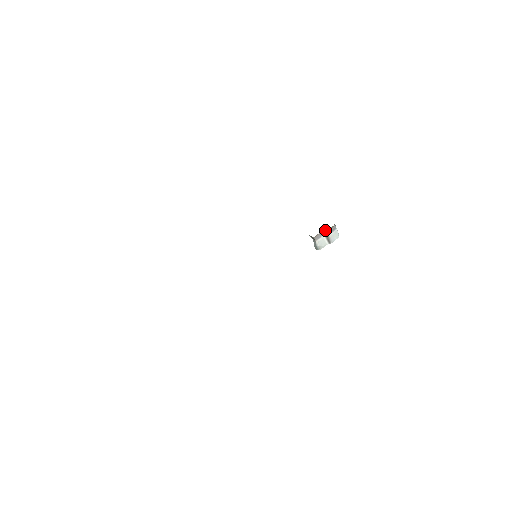
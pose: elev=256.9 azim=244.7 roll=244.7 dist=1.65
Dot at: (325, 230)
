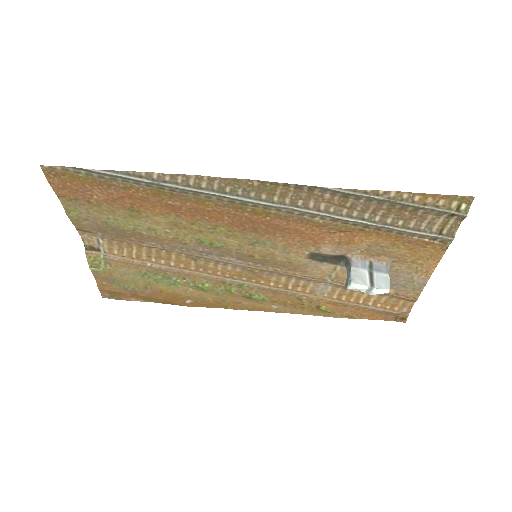
Dot at: (371, 264)
